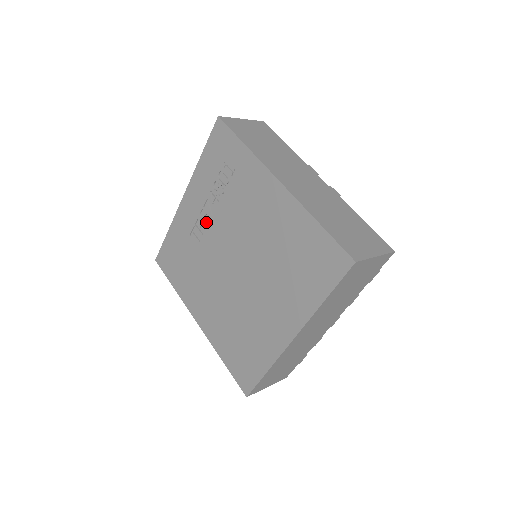
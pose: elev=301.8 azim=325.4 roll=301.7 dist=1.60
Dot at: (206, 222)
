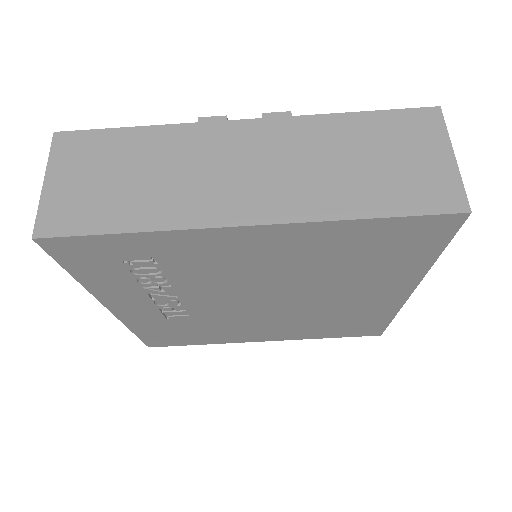
Dot at: (176, 304)
